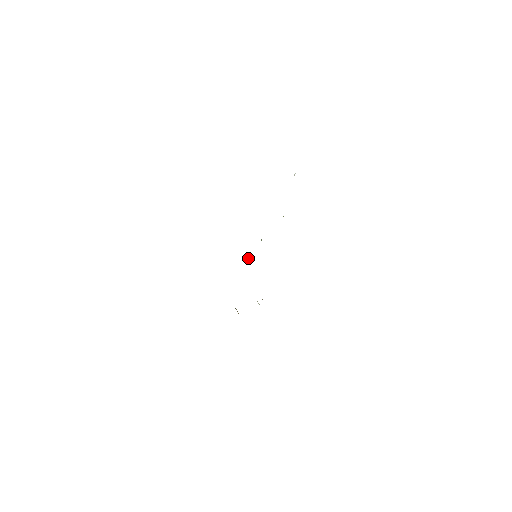
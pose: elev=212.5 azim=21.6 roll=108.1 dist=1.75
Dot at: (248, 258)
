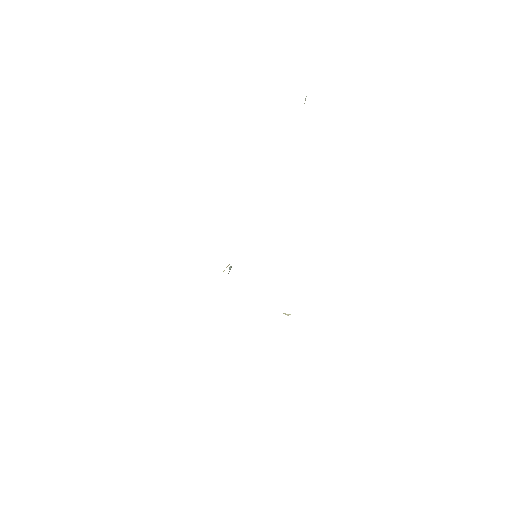
Dot at: (228, 273)
